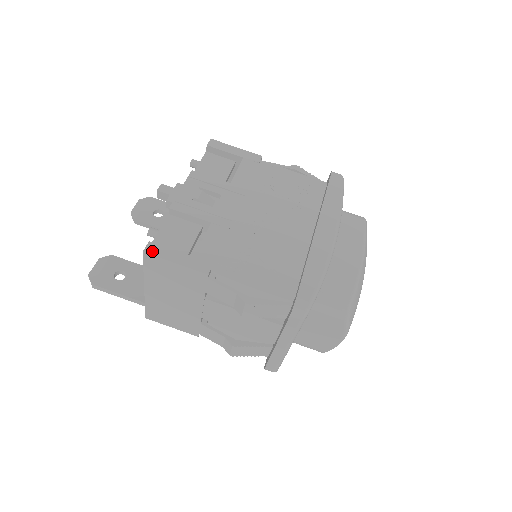
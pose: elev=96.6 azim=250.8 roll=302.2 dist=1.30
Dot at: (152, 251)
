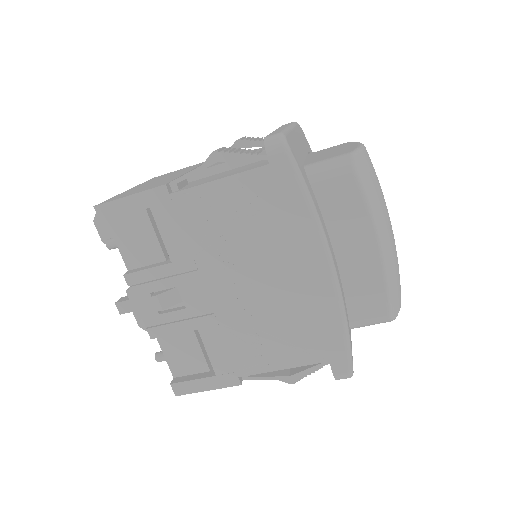
Dot at: (181, 392)
